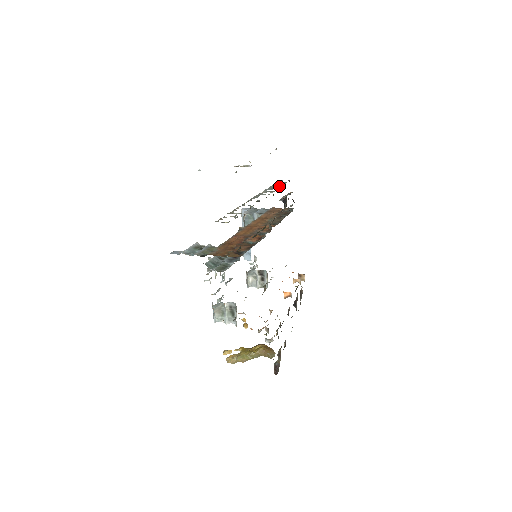
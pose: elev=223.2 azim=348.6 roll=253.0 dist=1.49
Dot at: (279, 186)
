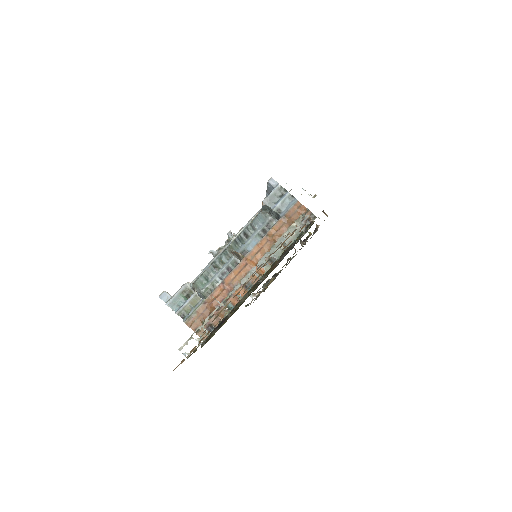
Dot at: (283, 250)
